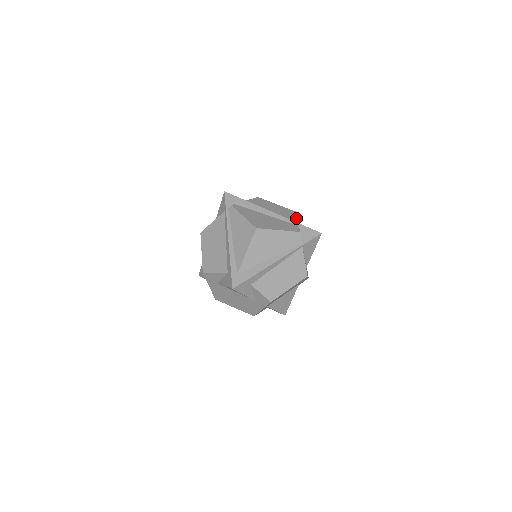
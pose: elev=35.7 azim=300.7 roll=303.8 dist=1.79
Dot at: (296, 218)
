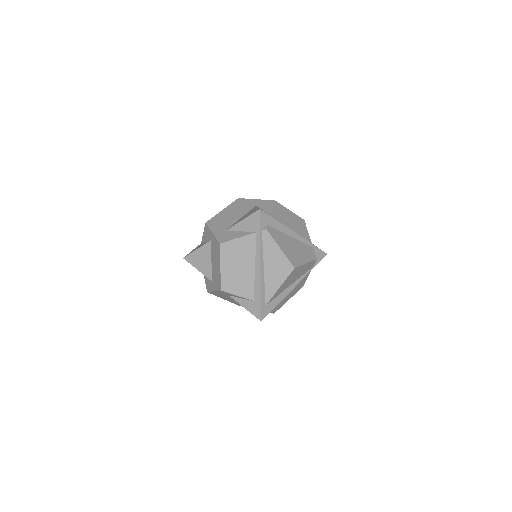
Dot at: (308, 233)
